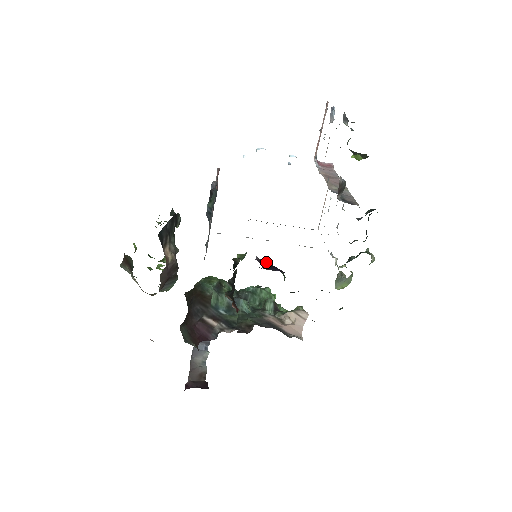
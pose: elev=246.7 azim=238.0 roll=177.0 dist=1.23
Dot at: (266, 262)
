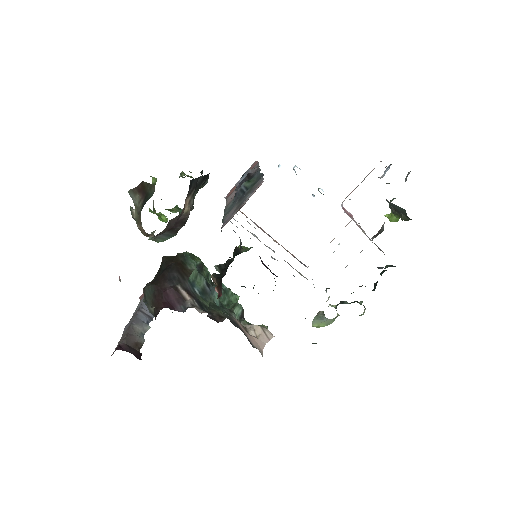
Dot at: occluded
